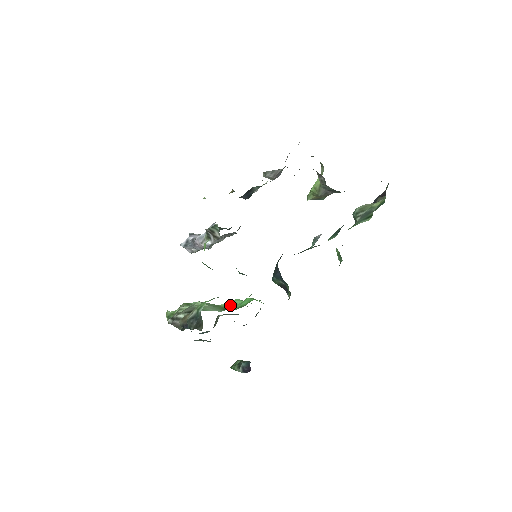
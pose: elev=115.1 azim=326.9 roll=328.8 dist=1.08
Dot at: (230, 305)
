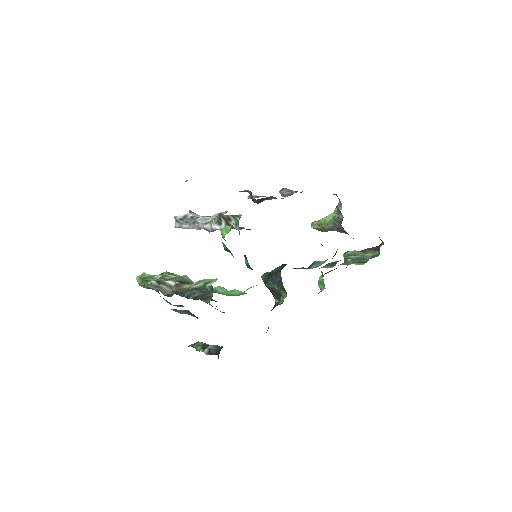
Dot at: (217, 290)
